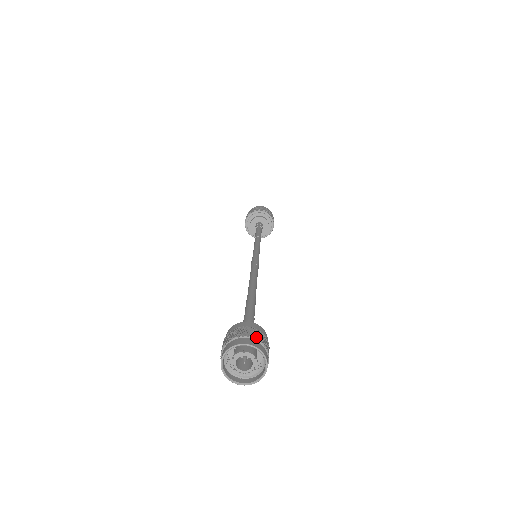
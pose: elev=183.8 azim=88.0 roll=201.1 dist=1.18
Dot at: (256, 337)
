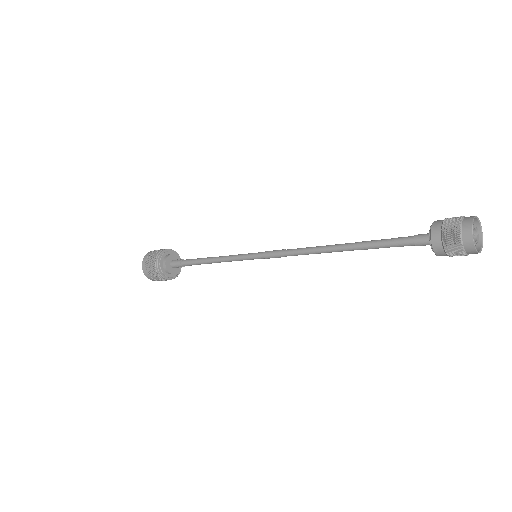
Dot at: occluded
